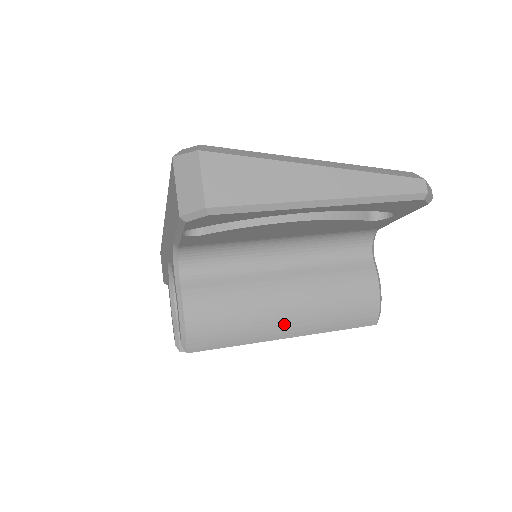
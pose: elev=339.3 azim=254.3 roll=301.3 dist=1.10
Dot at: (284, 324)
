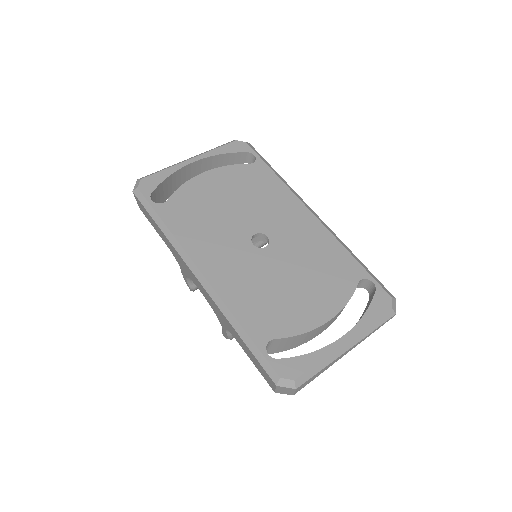
Dot at: occluded
